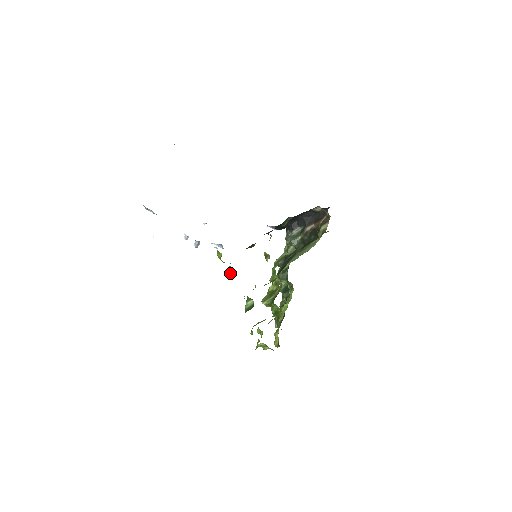
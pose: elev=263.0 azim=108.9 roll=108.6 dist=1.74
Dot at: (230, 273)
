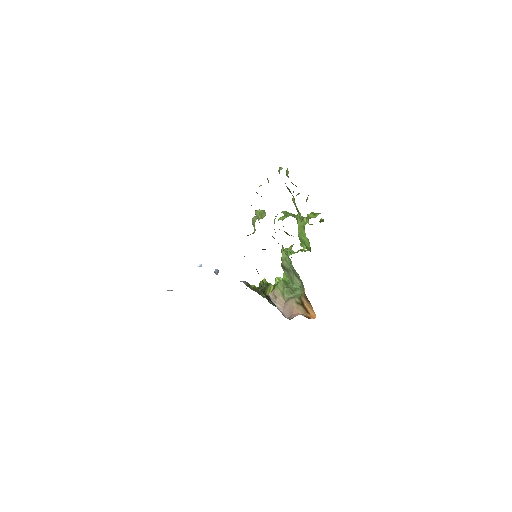
Dot at: occluded
